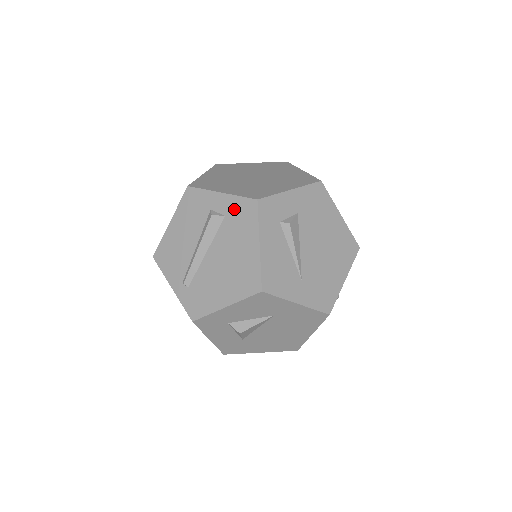
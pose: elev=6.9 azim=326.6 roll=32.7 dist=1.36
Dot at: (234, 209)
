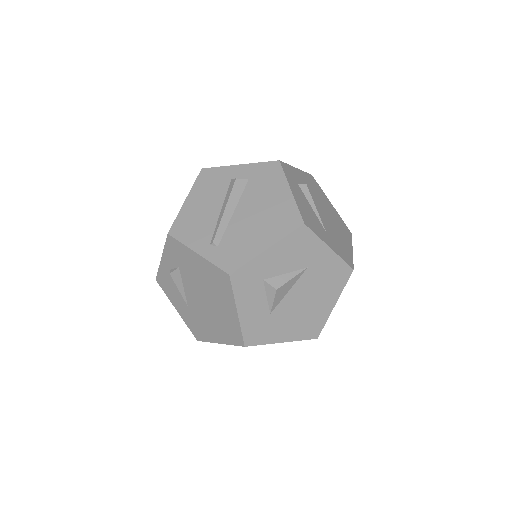
Dot at: (257, 172)
